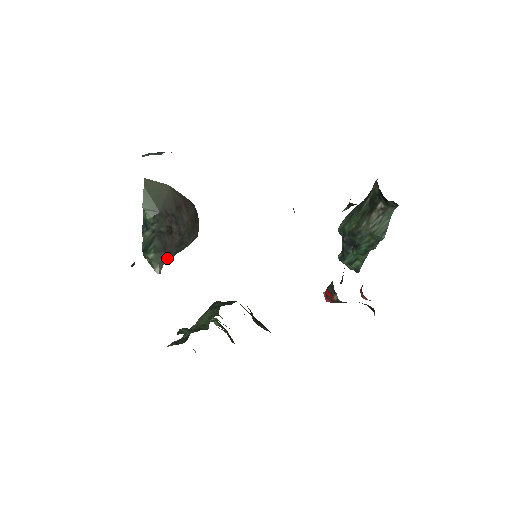
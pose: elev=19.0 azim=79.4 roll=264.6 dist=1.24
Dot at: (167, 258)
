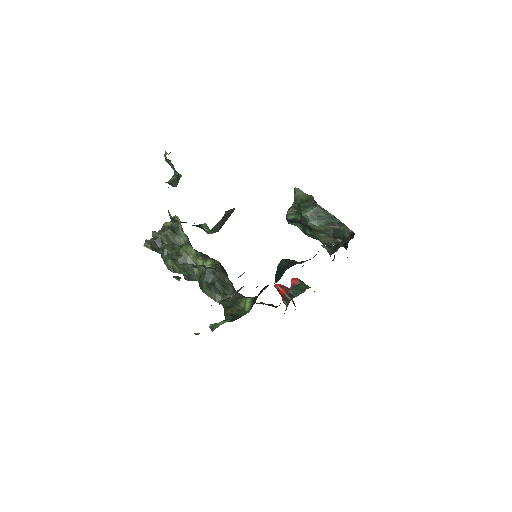
Dot at: occluded
